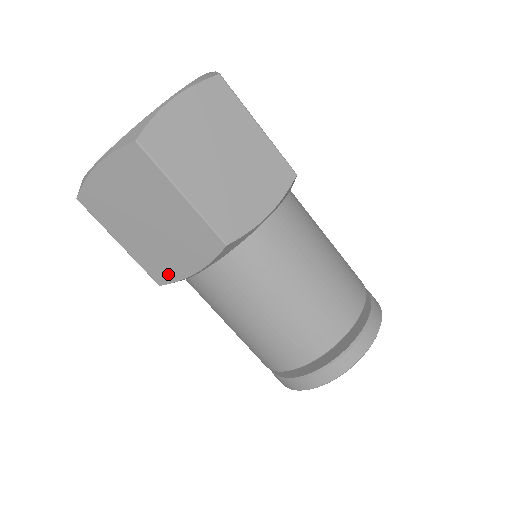
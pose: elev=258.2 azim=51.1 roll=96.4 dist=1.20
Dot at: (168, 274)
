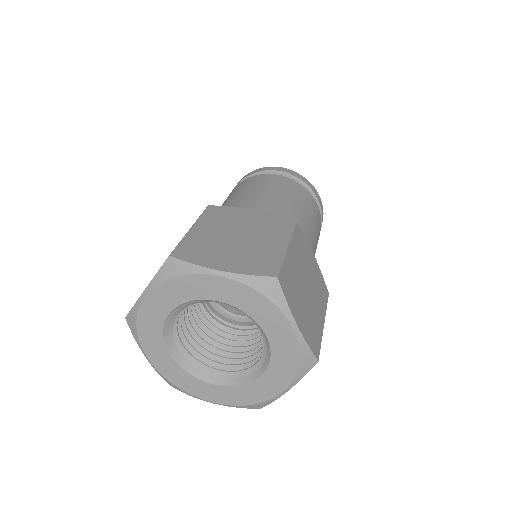
Dot at: occluded
